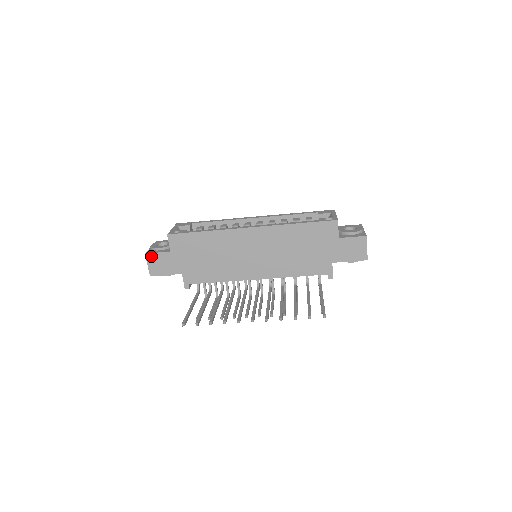
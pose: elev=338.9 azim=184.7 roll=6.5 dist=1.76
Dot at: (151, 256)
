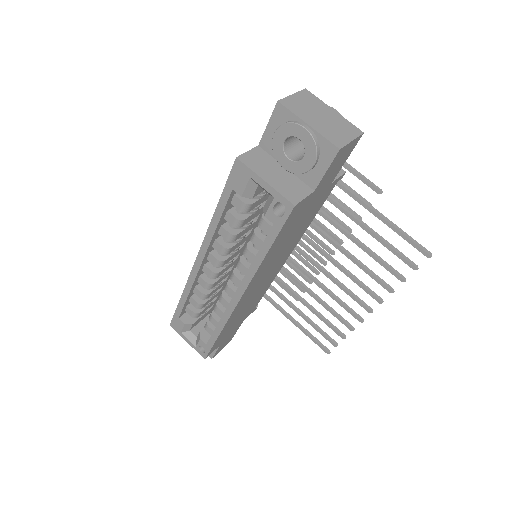
Dot at: occluded
